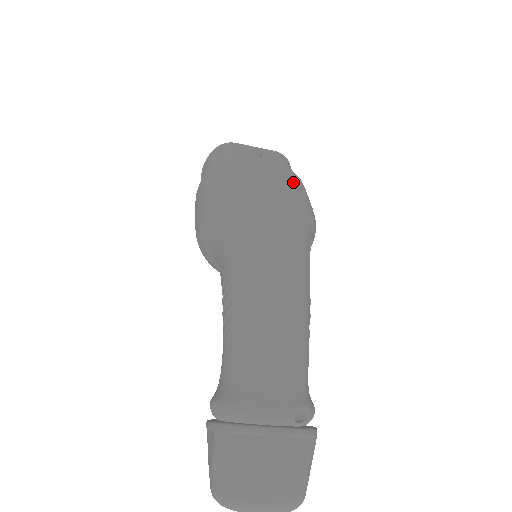
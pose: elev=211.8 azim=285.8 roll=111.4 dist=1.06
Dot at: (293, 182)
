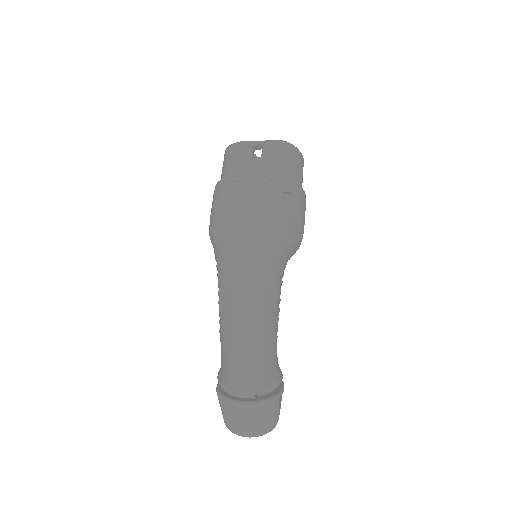
Dot at: (276, 194)
